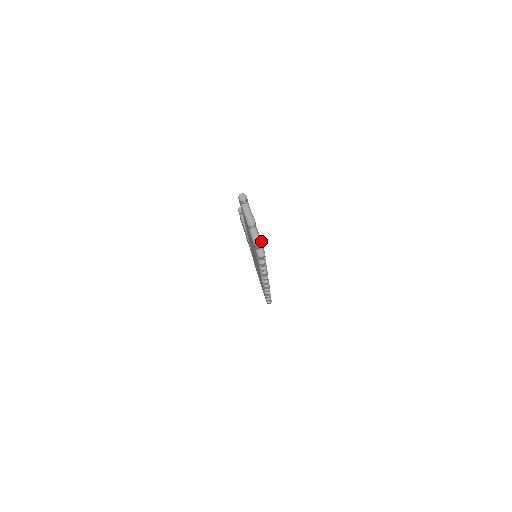
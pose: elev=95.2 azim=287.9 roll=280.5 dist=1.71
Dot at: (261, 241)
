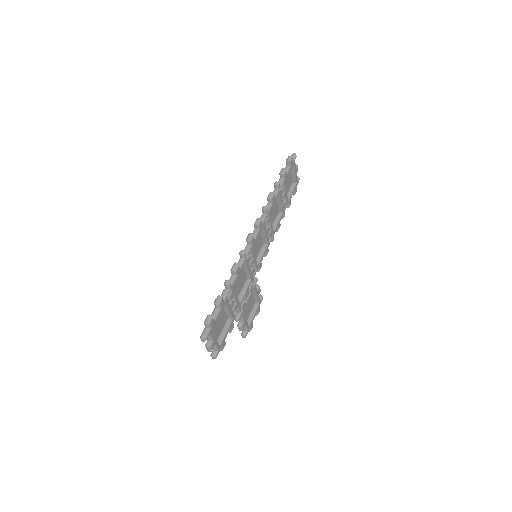
Dot at: (296, 156)
